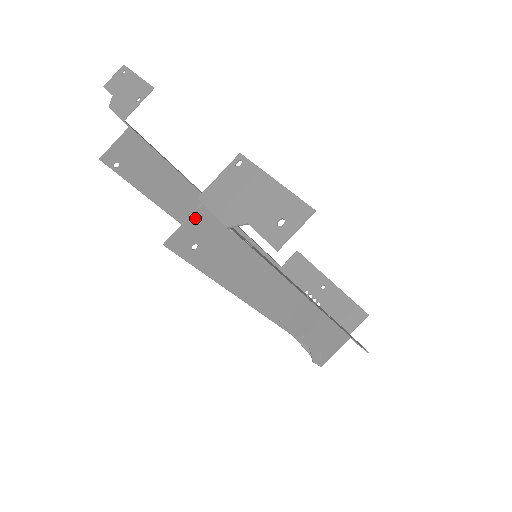
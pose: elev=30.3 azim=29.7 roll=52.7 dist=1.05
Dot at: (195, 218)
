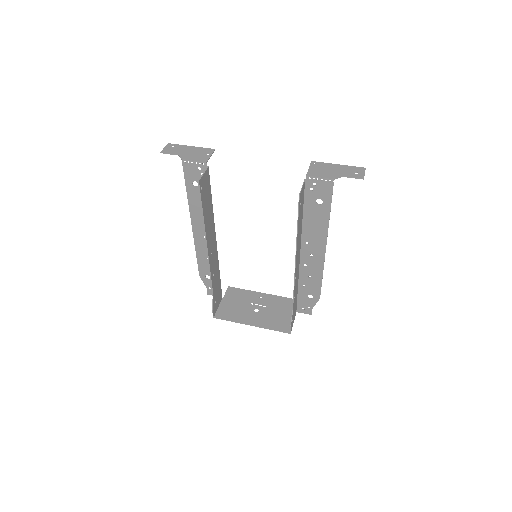
Dot at: (303, 186)
